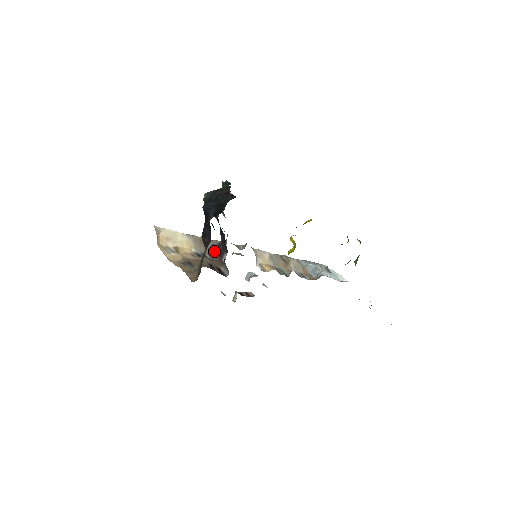
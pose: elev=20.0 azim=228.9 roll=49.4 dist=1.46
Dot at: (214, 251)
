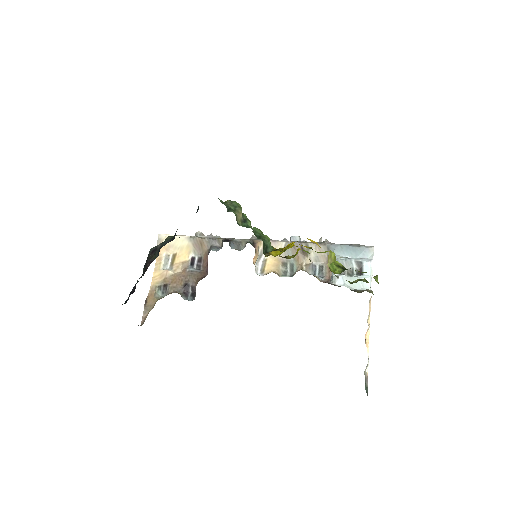
Dot at: occluded
